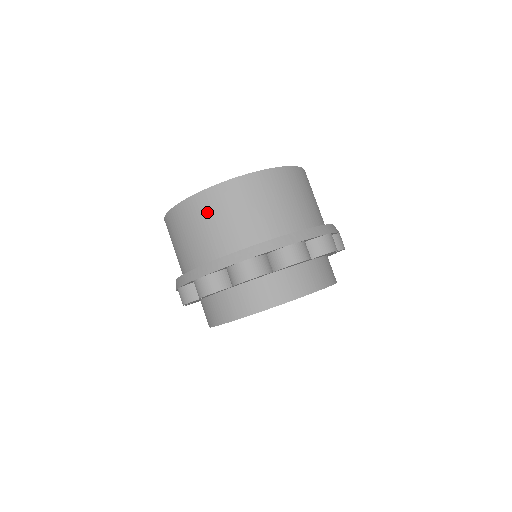
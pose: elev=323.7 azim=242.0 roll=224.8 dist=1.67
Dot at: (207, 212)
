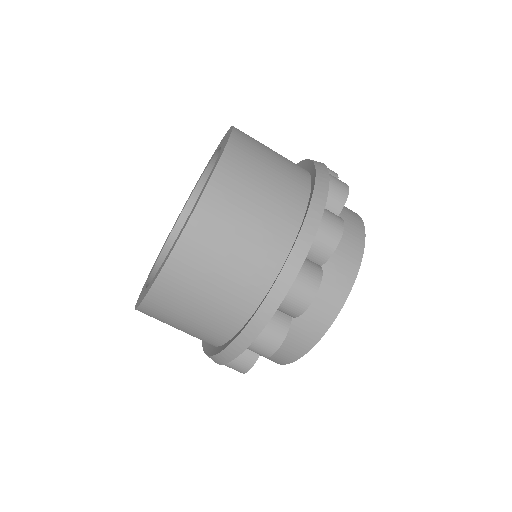
Dot at: (172, 310)
